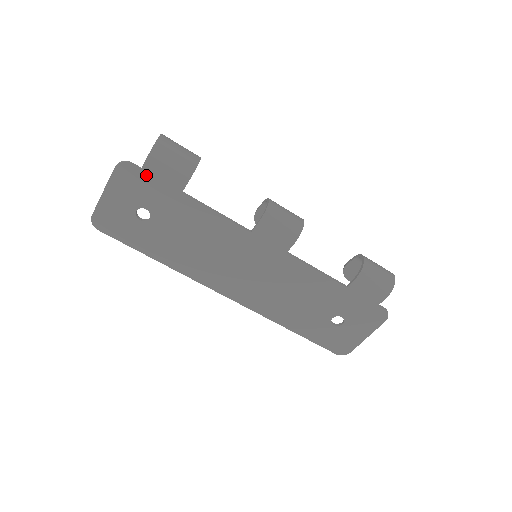
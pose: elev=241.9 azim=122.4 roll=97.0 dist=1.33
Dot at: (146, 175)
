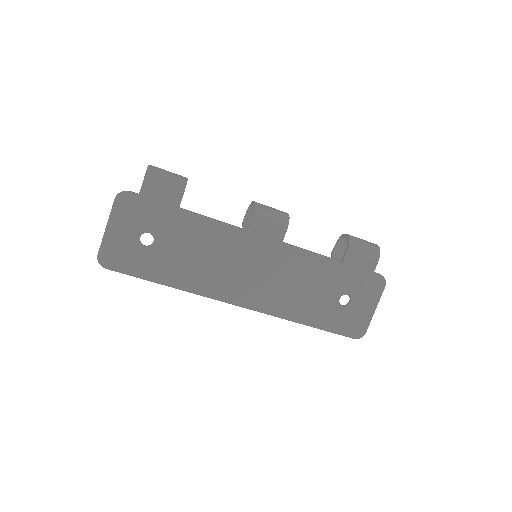
Dot at: (144, 199)
